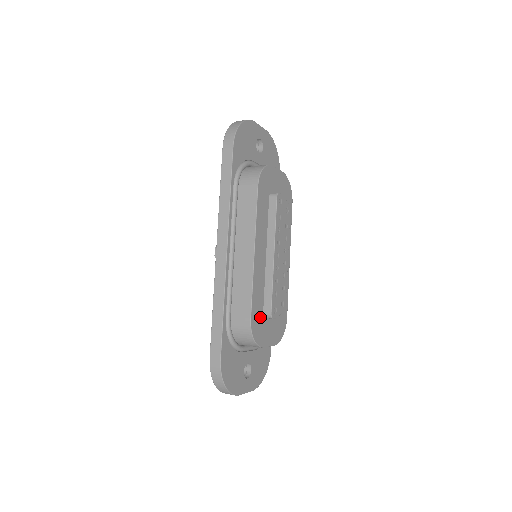
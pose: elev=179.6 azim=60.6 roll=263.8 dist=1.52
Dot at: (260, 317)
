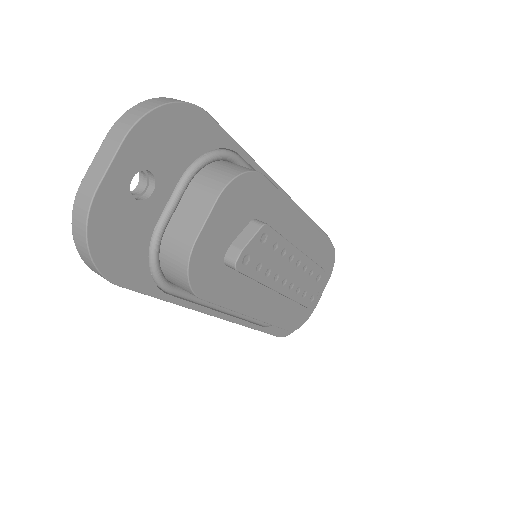
Dot at: (298, 311)
